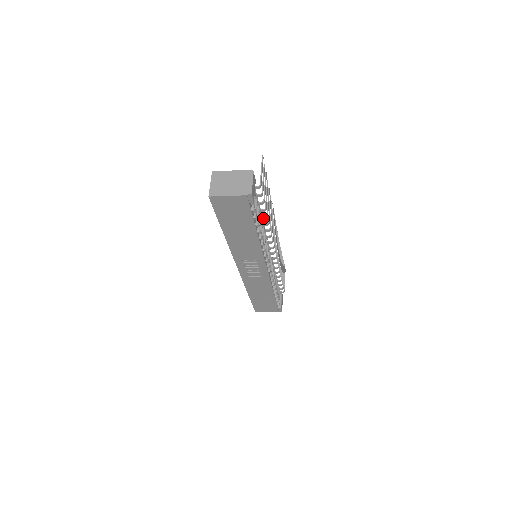
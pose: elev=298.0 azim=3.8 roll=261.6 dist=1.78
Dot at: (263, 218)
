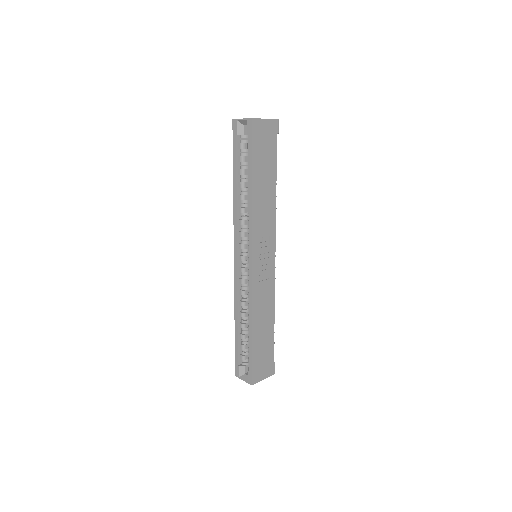
Dot at: occluded
